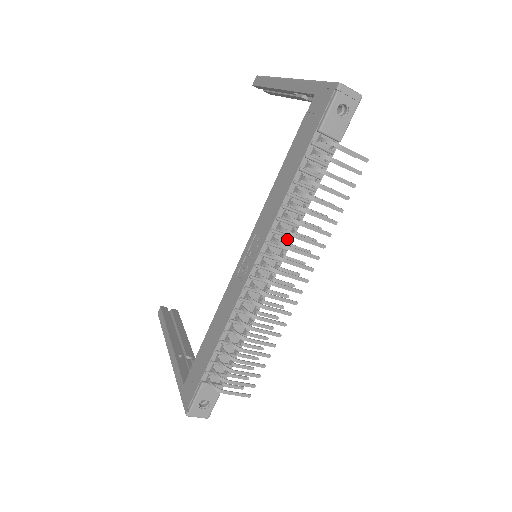
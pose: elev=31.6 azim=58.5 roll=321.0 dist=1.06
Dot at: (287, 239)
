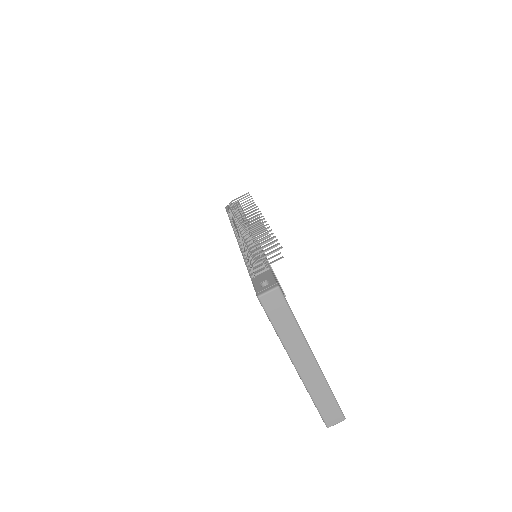
Dot at: occluded
